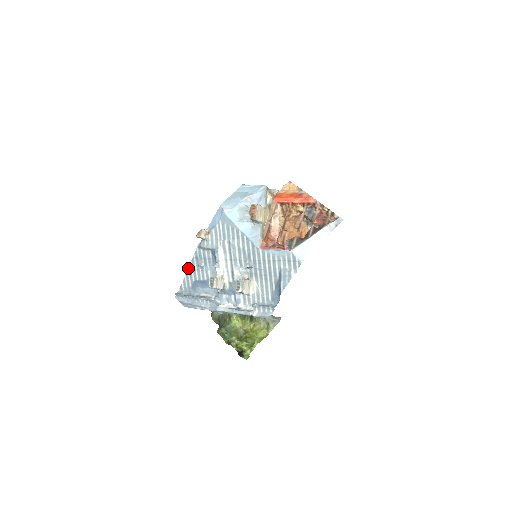
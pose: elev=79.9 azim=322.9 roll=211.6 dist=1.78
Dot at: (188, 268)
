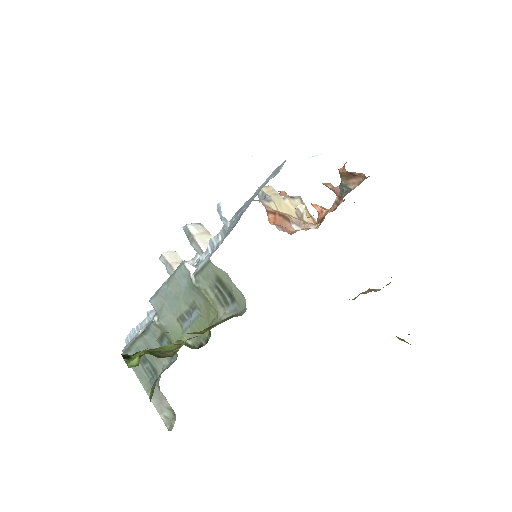
Dot at: occluded
